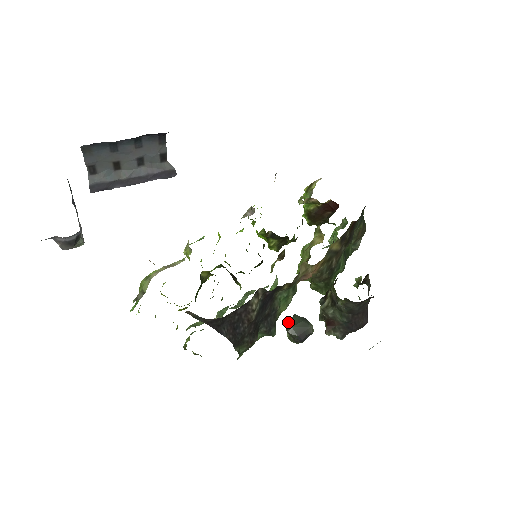
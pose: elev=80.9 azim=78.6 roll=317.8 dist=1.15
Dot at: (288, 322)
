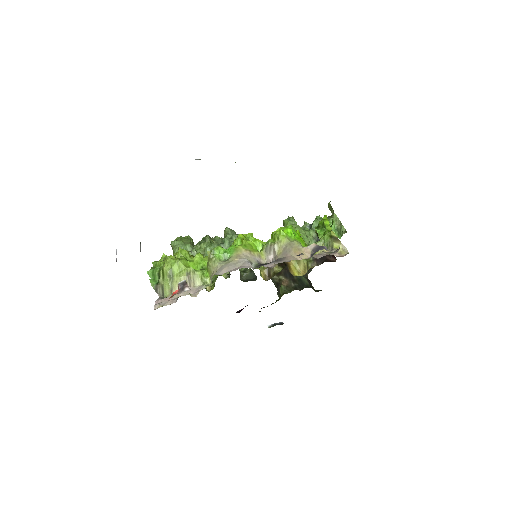
Dot at: (245, 274)
